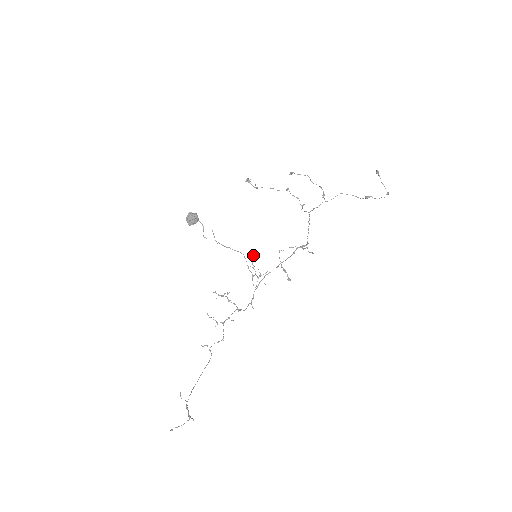
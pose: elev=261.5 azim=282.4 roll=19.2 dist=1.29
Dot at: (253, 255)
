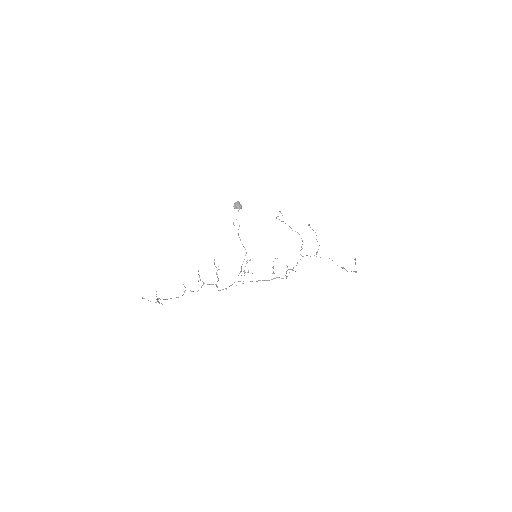
Dot at: occluded
